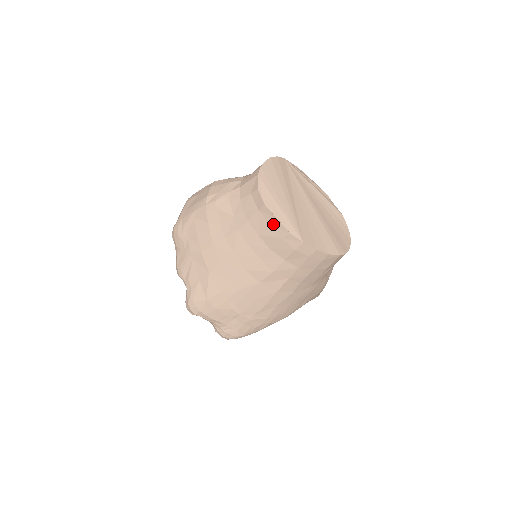
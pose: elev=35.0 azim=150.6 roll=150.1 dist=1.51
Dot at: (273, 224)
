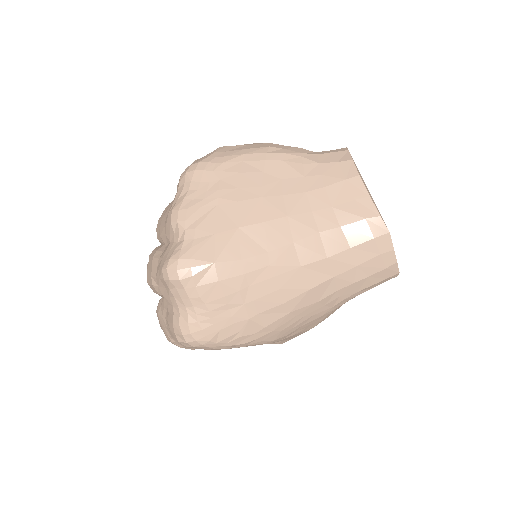
Dot at: (360, 200)
